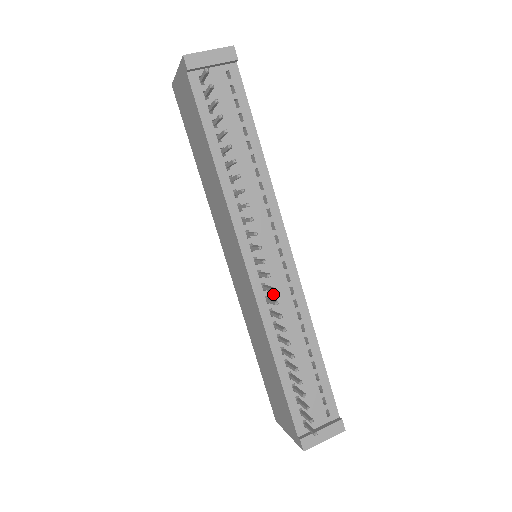
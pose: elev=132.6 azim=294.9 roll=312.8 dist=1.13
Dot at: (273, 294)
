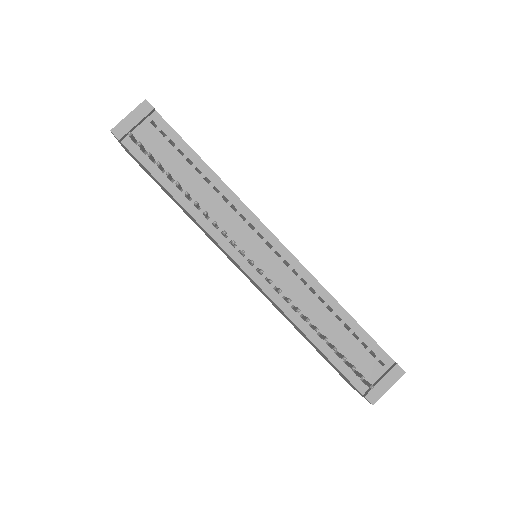
Dot at: (279, 283)
